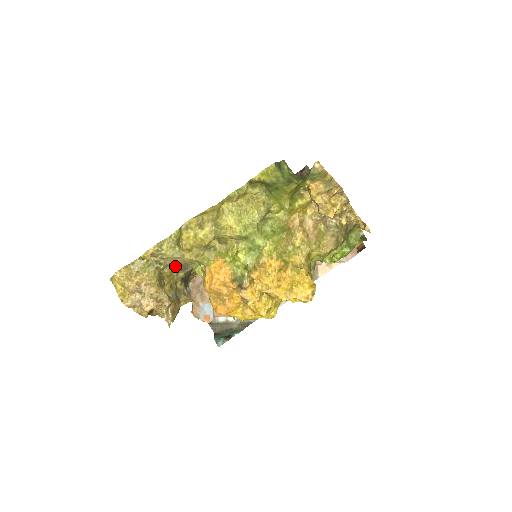
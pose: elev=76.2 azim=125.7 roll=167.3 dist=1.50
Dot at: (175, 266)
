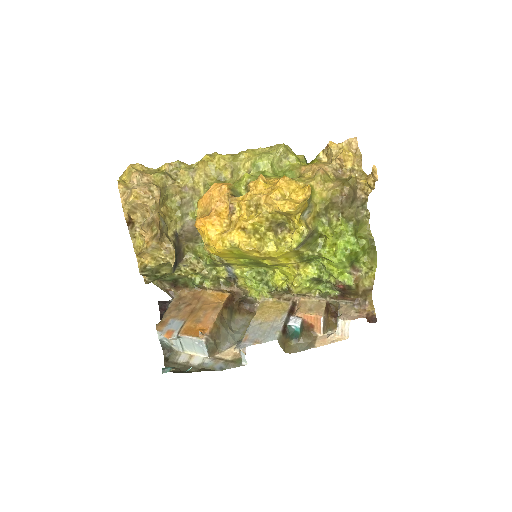
Dot at: (179, 205)
